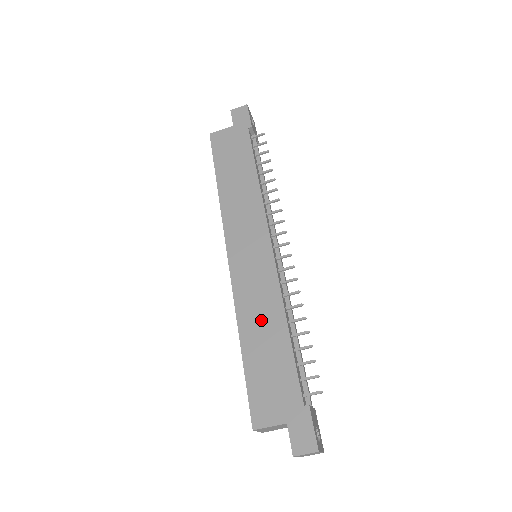
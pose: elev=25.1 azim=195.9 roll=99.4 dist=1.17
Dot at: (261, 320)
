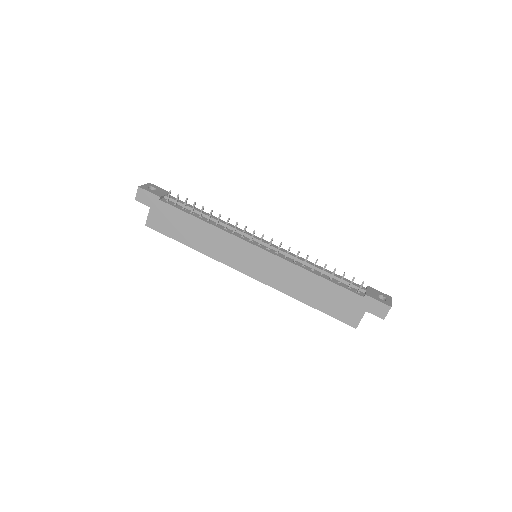
Dot at: (300, 285)
